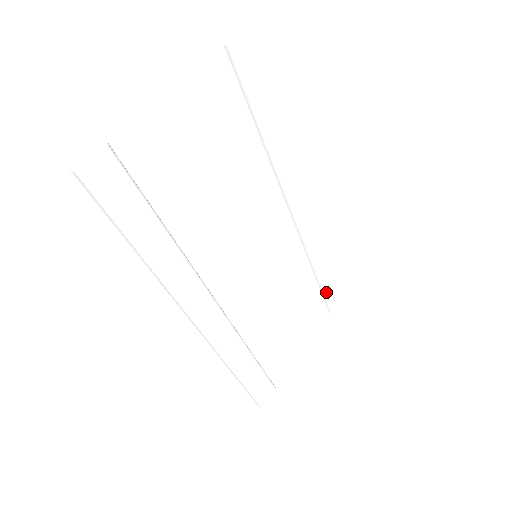
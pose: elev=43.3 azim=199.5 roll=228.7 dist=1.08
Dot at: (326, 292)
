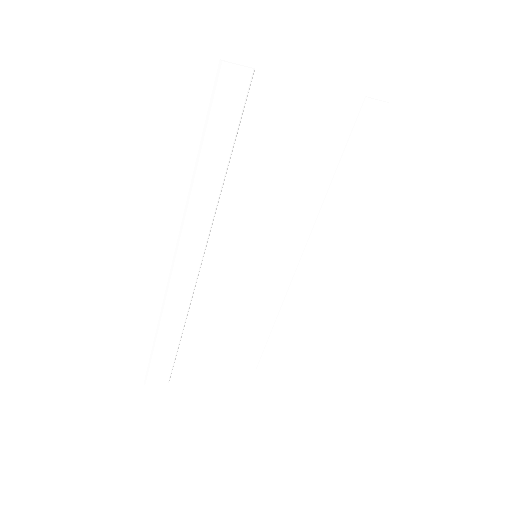
Dot at: (270, 346)
